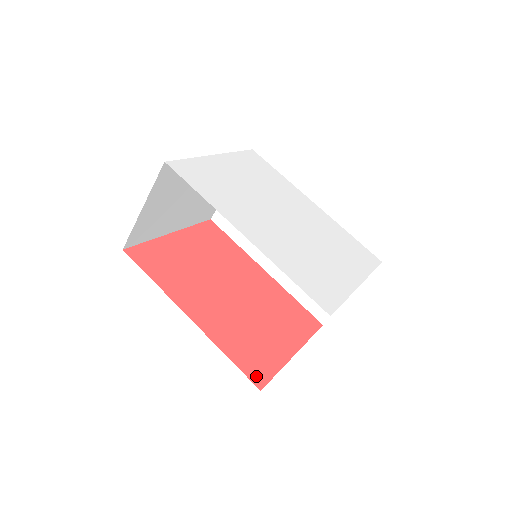
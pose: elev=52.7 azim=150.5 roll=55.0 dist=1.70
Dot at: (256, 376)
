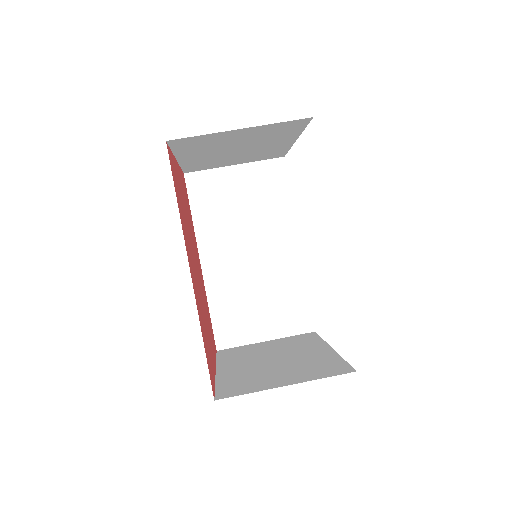
Dot at: occluded
